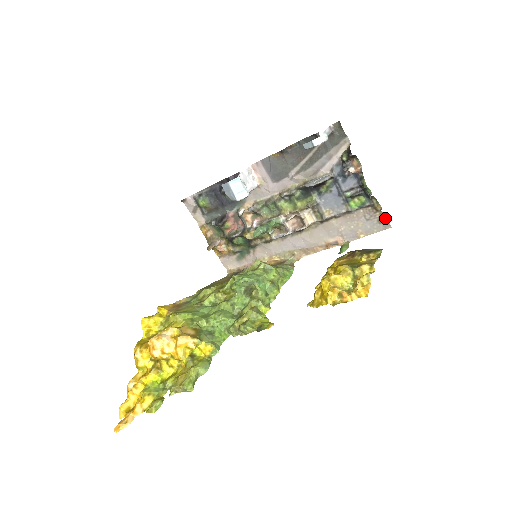
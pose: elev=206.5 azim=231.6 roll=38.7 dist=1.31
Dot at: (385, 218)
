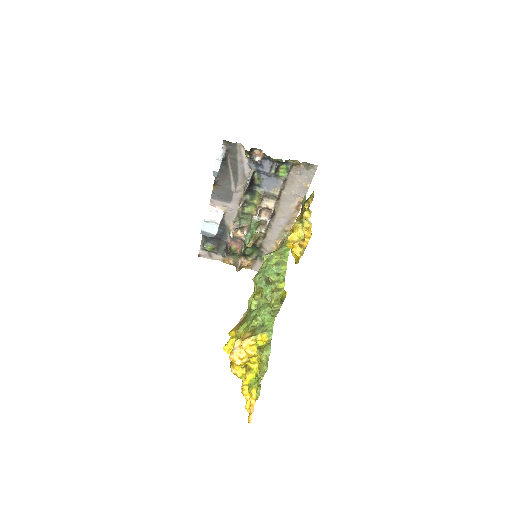
Dot at: (308, 164)
